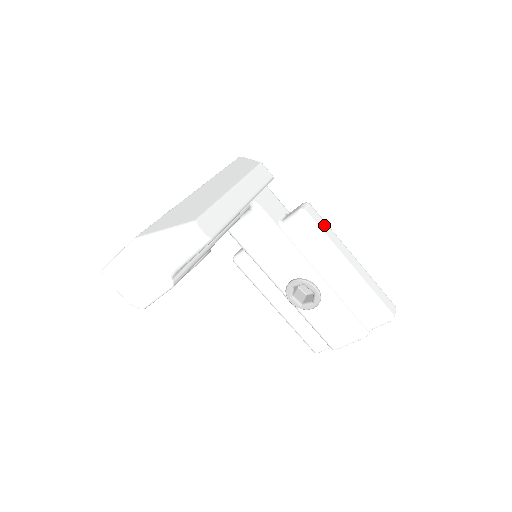
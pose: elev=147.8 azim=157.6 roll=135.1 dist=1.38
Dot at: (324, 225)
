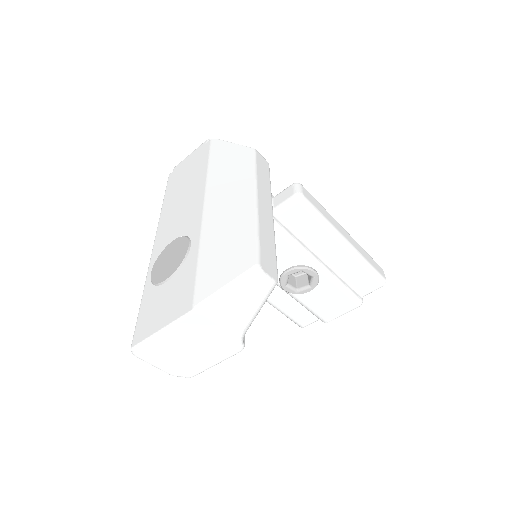
Dot at: (318, 205)
